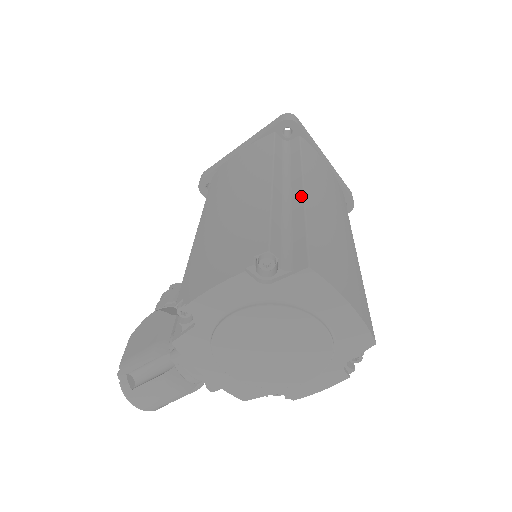
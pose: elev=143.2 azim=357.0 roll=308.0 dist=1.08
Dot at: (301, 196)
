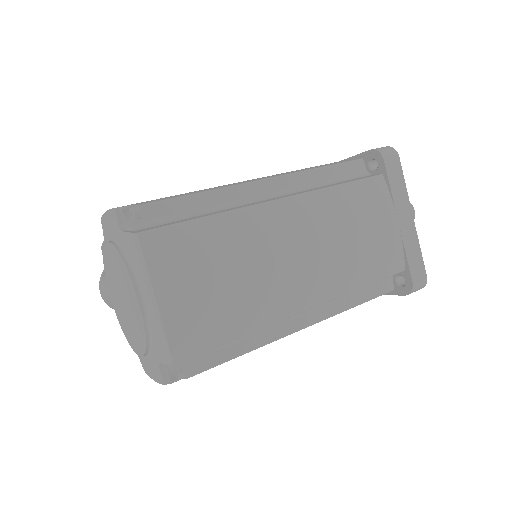
Dot at: (259, 202)
